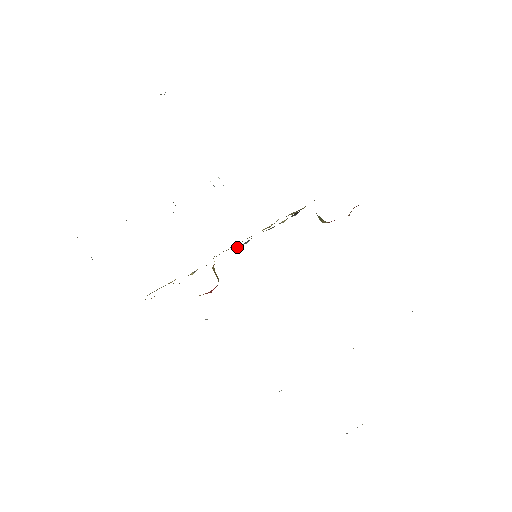
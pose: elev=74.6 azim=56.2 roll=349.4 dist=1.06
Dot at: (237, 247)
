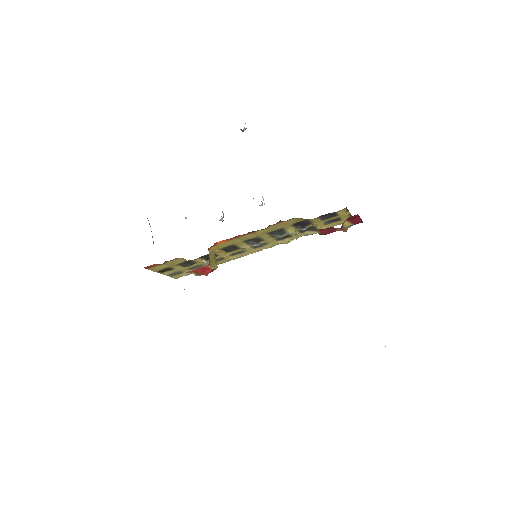
Dot at: (243, 245)
